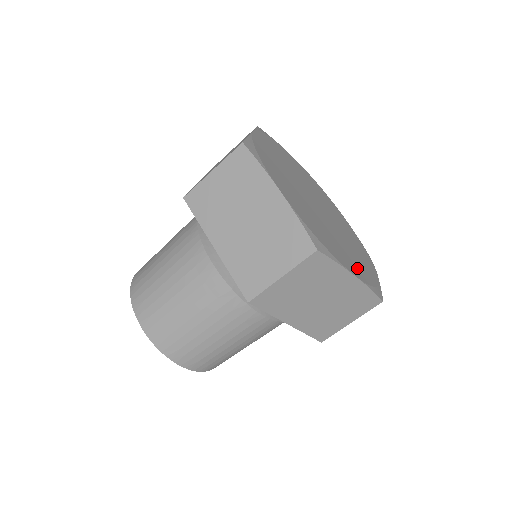
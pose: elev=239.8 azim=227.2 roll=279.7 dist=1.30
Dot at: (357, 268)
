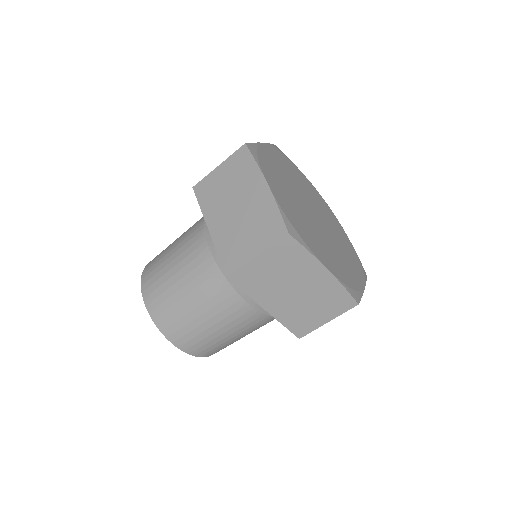
Dot at: (336, 268)
